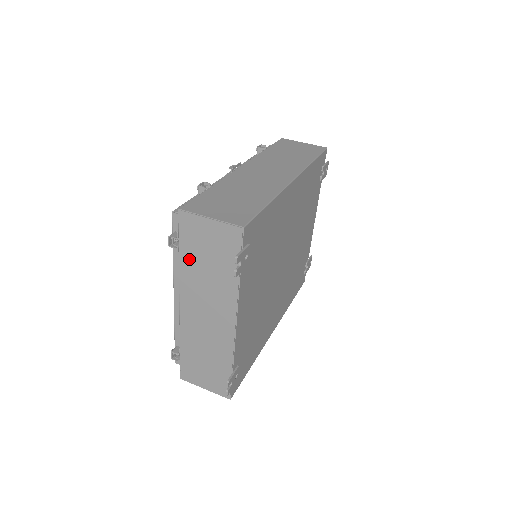
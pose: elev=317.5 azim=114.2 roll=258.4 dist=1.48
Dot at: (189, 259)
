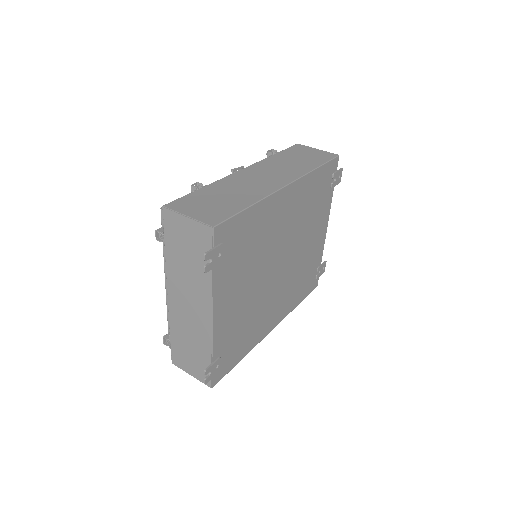
Dot at: (173, 253)
